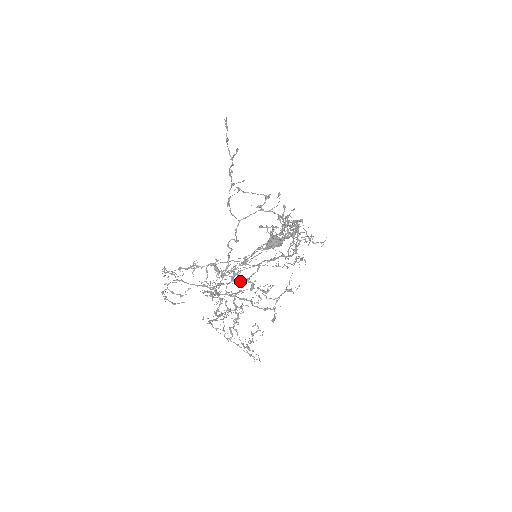
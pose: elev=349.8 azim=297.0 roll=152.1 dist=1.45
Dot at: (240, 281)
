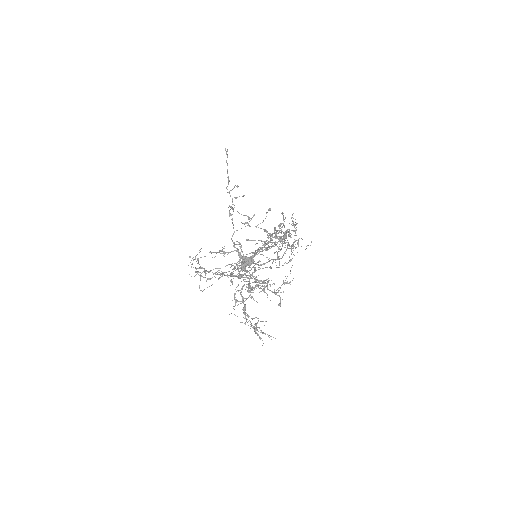
Dot at: (246, 275)
